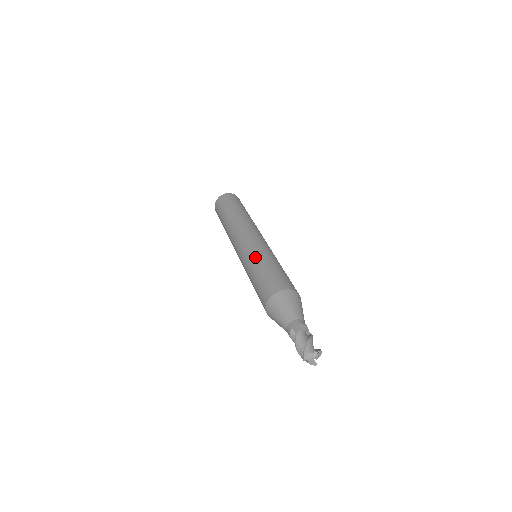
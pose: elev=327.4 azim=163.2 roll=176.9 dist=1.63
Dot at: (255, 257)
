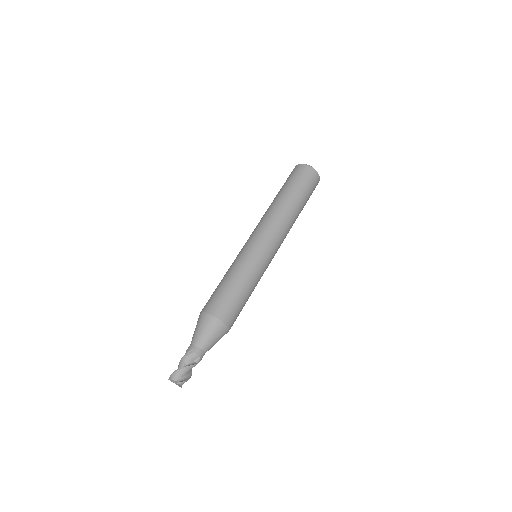
Dot at: (234, 263)
